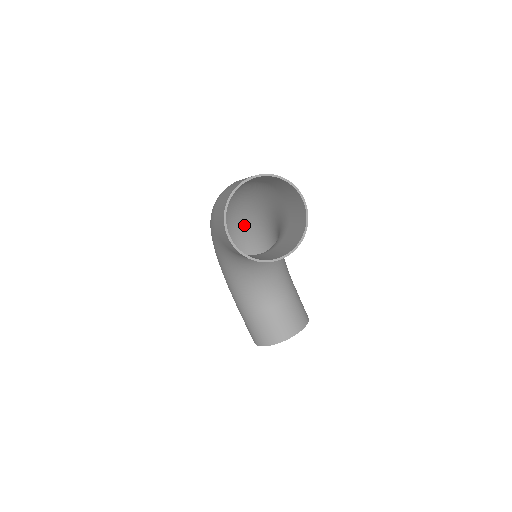
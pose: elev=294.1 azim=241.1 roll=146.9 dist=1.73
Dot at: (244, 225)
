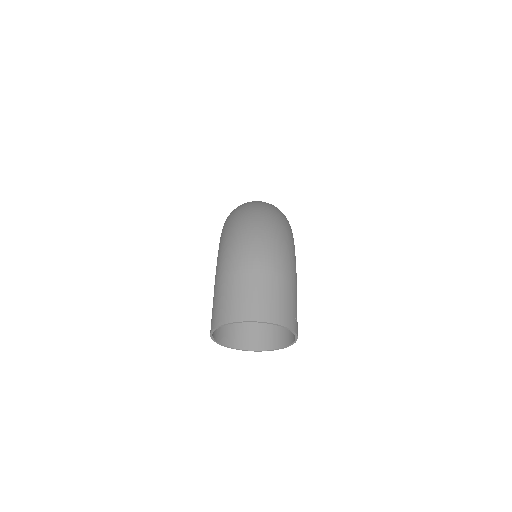
Dot at: occluded
